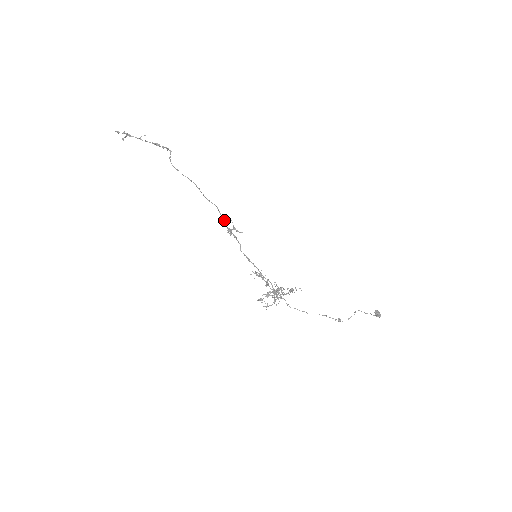
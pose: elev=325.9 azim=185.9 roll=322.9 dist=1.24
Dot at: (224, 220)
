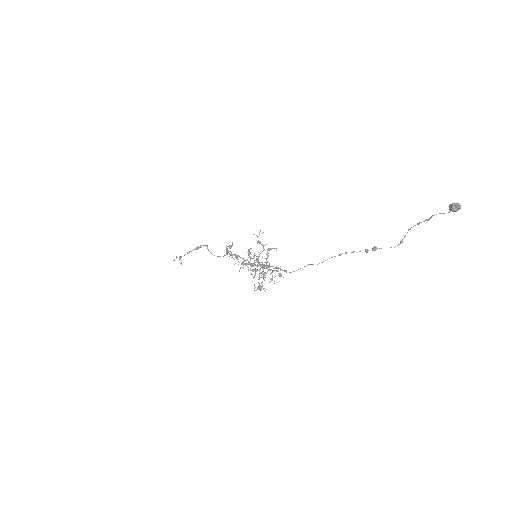
Dot at: occluded
